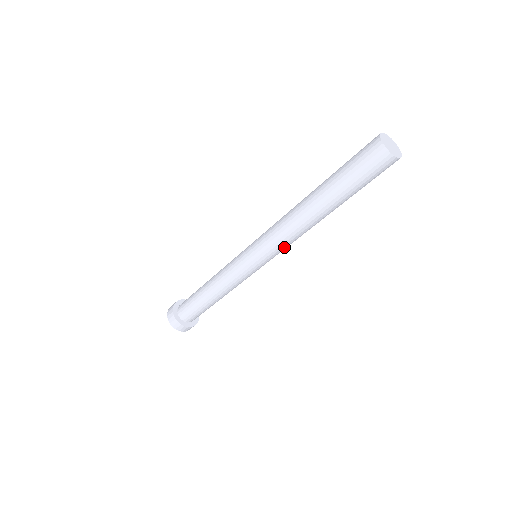
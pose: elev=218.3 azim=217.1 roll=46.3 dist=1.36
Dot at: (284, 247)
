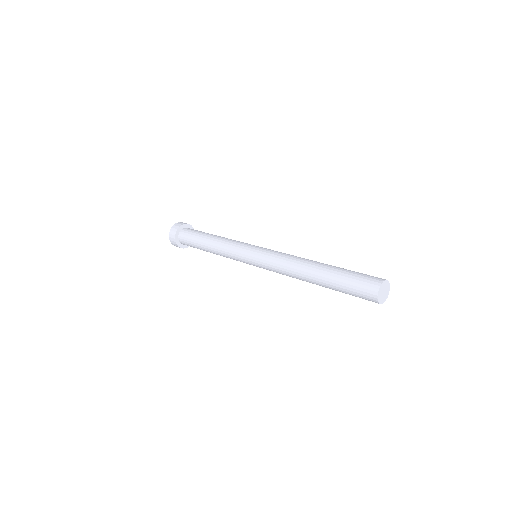
Dot at: occluded
